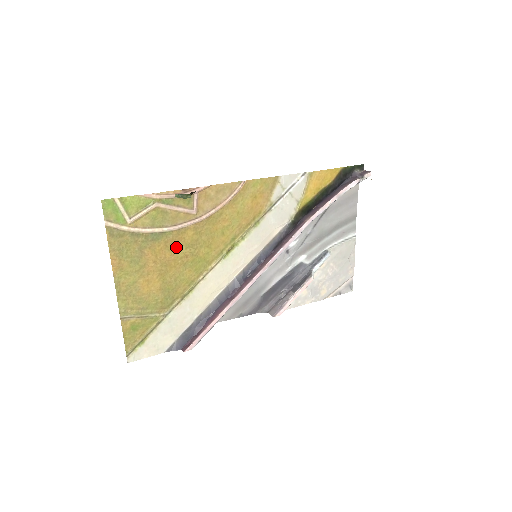
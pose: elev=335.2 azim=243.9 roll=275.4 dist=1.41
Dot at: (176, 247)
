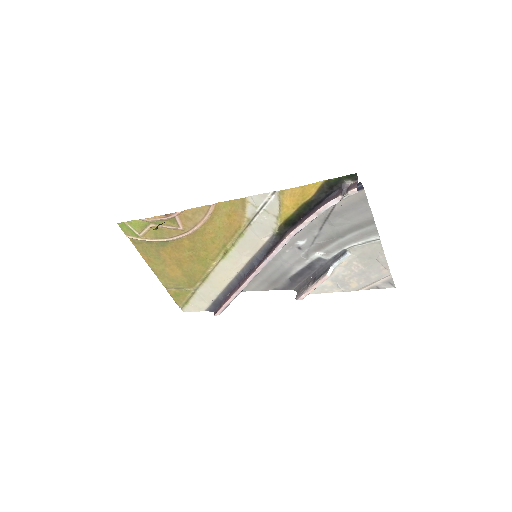
Dot at: (181, 250)
